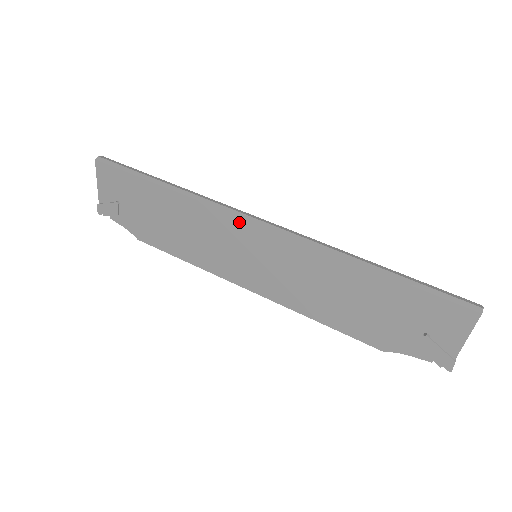
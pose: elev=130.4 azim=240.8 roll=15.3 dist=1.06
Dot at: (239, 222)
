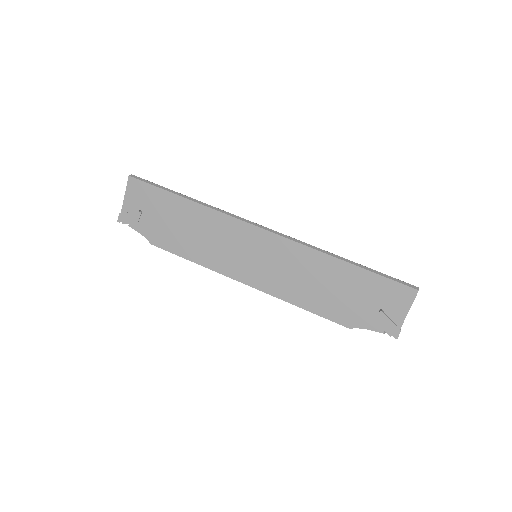
Dot at: (248, 227)
